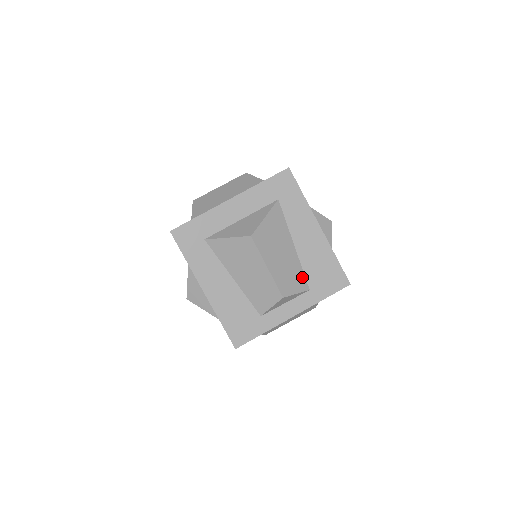
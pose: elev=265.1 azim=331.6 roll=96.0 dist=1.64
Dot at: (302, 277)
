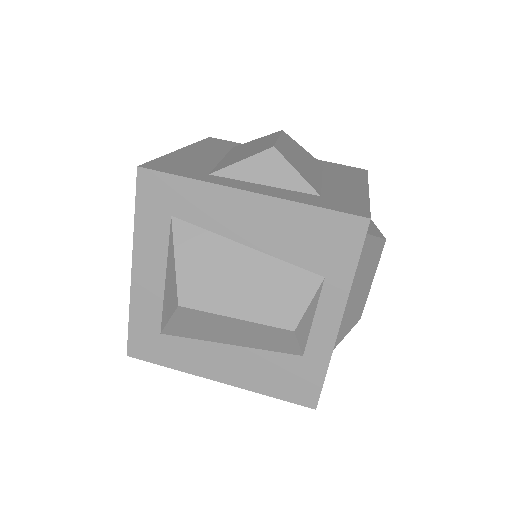
Dot at: (298, 274)
